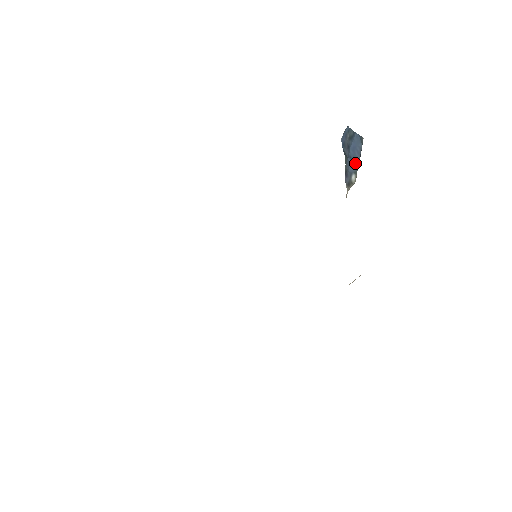
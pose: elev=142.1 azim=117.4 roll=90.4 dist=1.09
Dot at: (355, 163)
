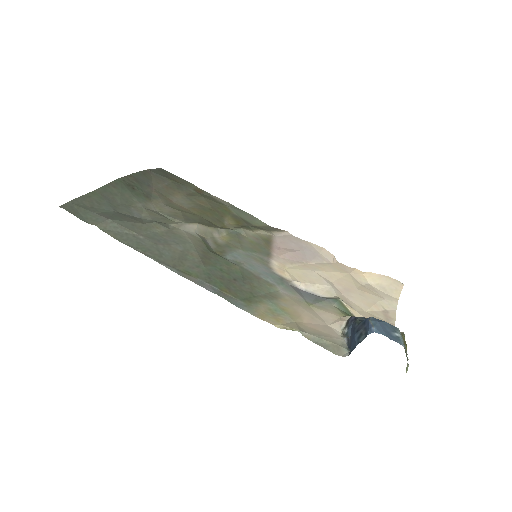
Dot at: (351, 335)
